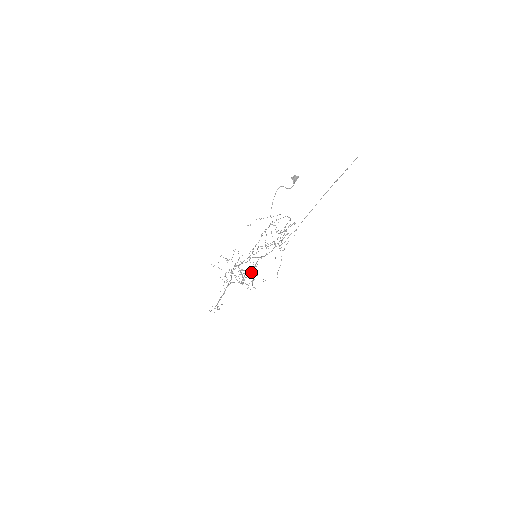
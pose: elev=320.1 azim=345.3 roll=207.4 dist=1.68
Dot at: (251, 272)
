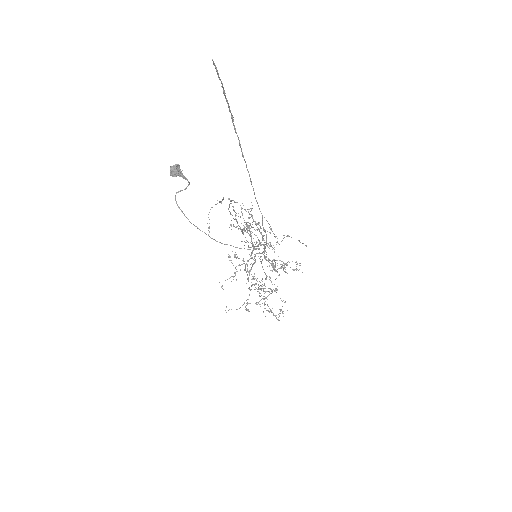
Dot at: (272, 260)
